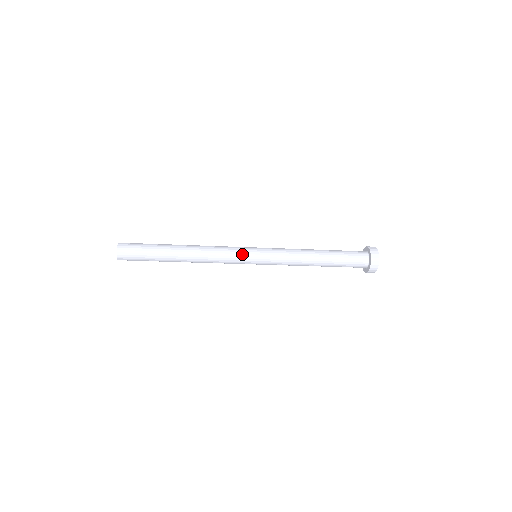
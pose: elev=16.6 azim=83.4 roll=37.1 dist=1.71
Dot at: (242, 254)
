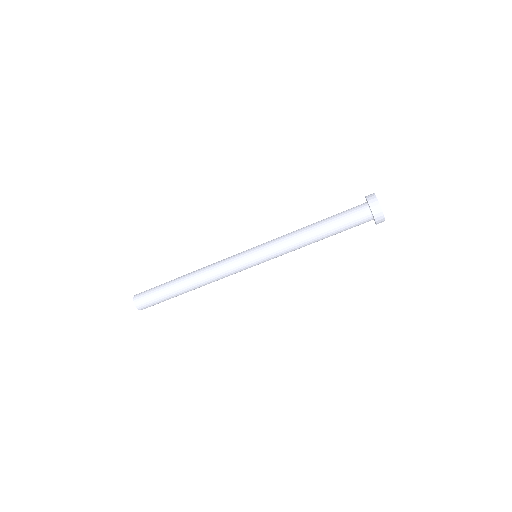
Dot at: (240, 263)
